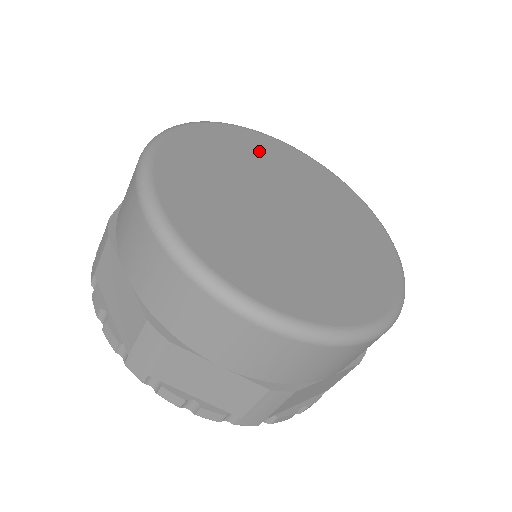
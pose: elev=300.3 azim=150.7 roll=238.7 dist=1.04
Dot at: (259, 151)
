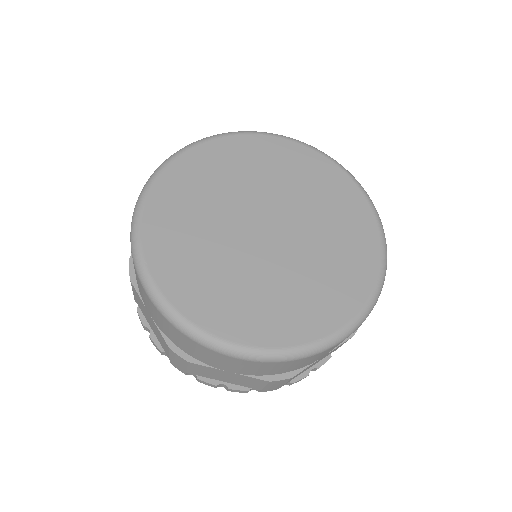
Dot at: (239, 162)
